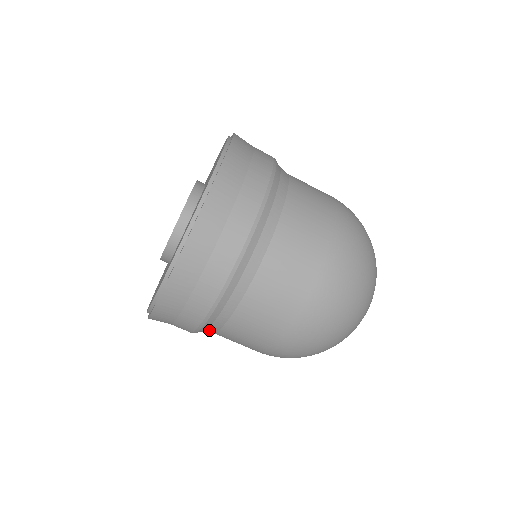
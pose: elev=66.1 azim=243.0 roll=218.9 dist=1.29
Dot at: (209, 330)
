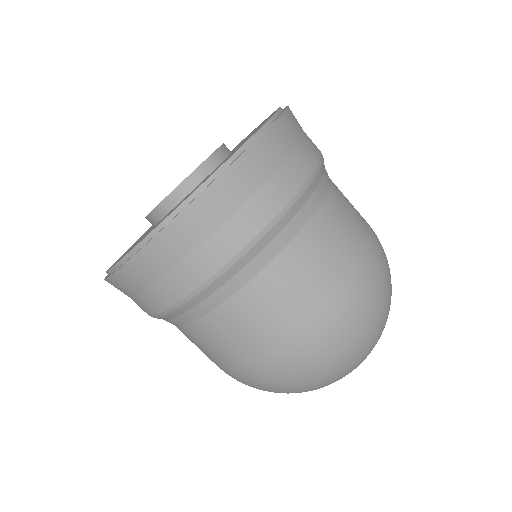
Dot at: occluded
